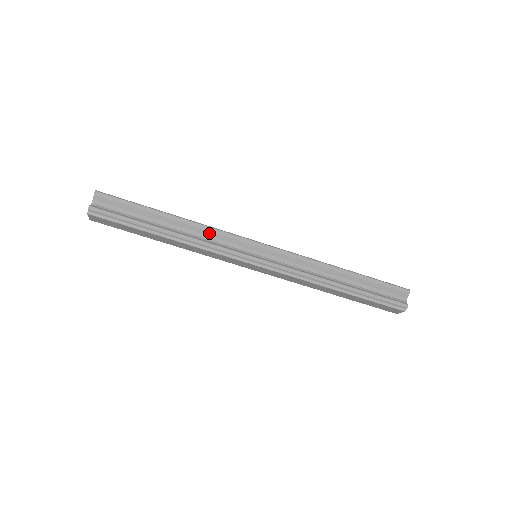
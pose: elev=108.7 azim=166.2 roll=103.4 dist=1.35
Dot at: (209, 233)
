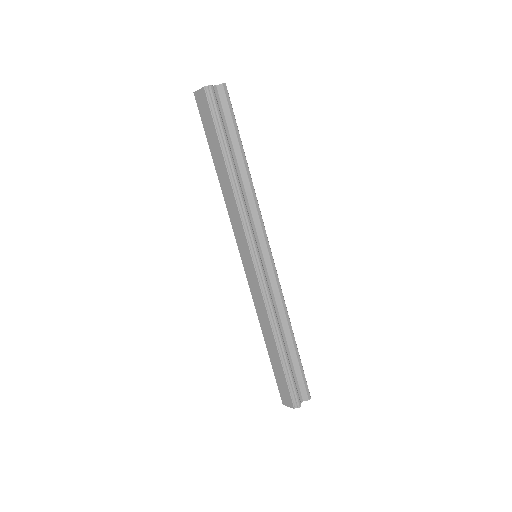
Dot at: (252, 203)
